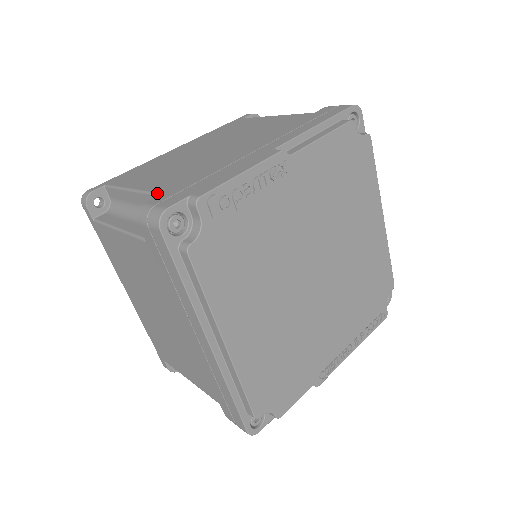
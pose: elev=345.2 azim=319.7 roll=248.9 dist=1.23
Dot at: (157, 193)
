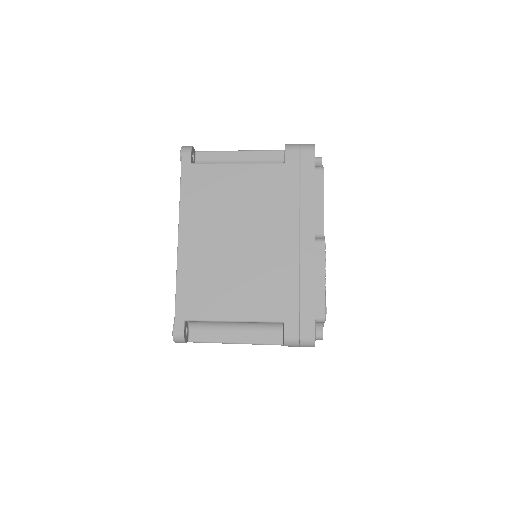
Dot at: (278, 322)
